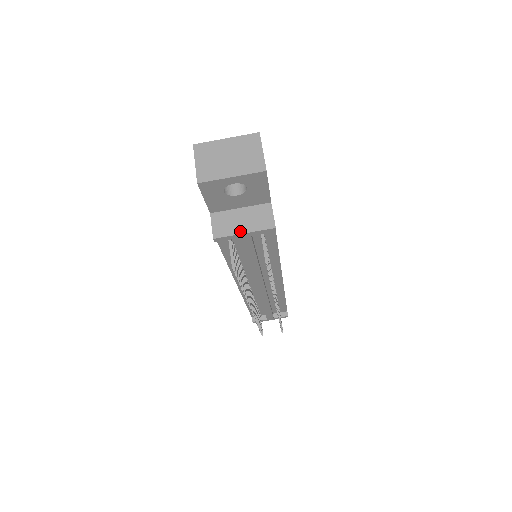
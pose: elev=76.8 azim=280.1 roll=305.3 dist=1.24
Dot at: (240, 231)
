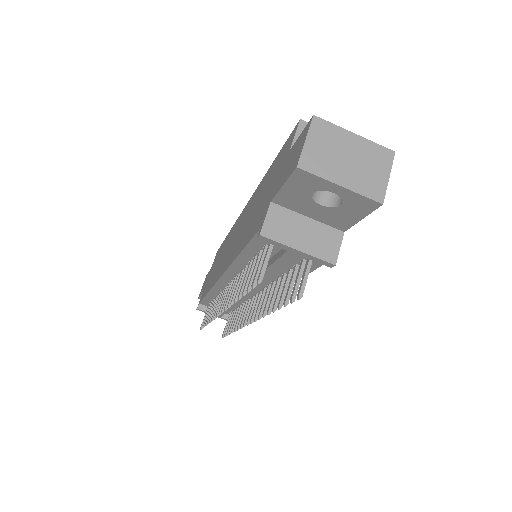
Dot at: (295, 245)
